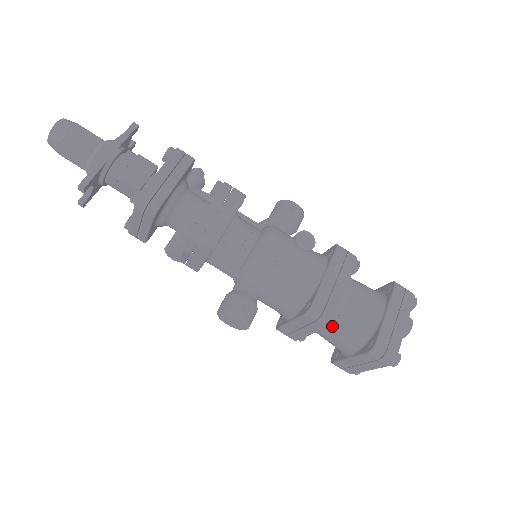
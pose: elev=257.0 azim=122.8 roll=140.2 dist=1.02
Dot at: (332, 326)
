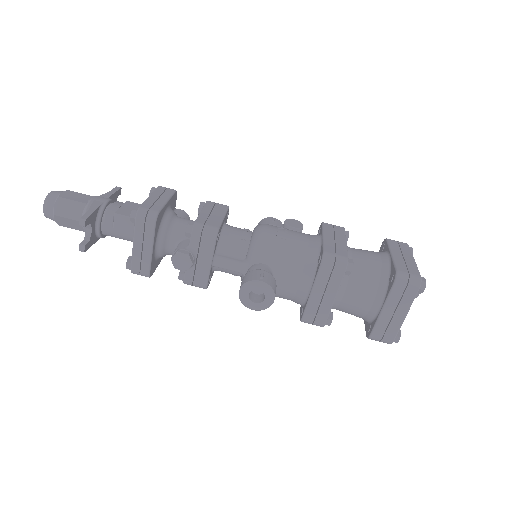
Dot at: (350, 268)
